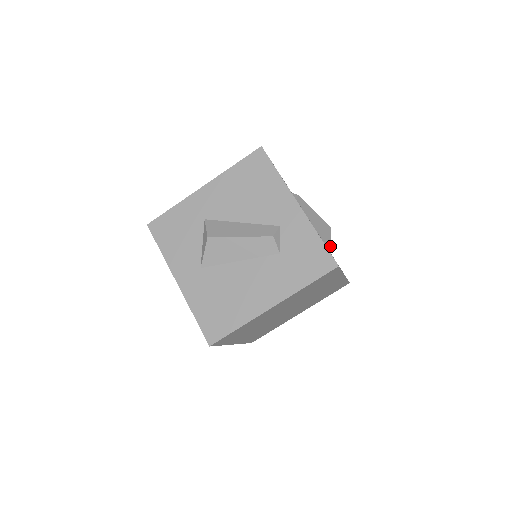
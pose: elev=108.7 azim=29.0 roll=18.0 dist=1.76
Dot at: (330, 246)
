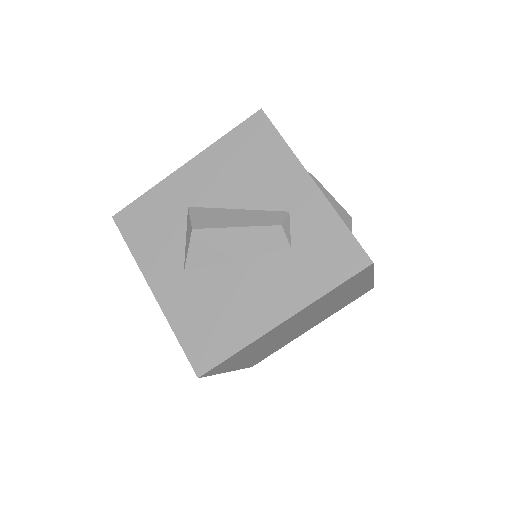
Dot at: occluded
